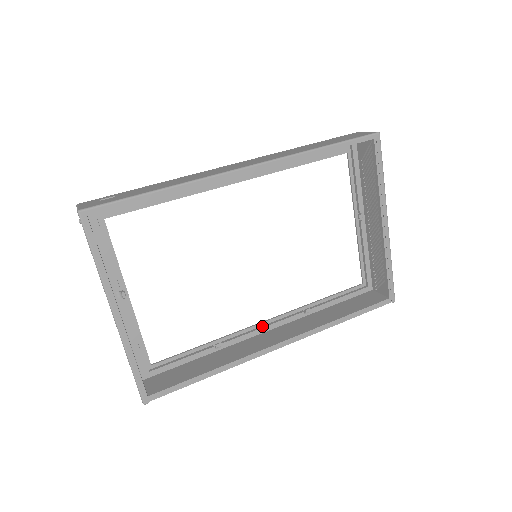
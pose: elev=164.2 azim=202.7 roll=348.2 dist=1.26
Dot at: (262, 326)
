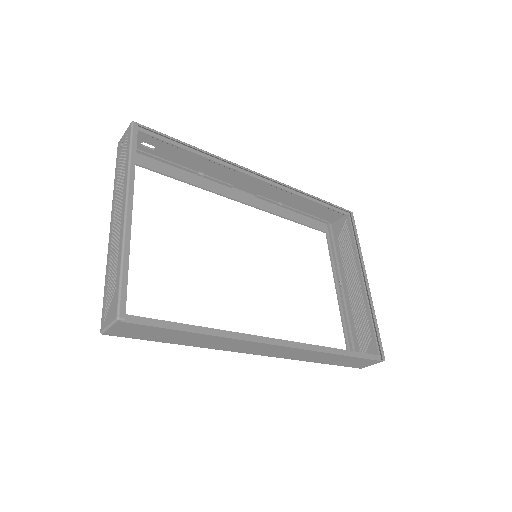
Dot at: occluded
